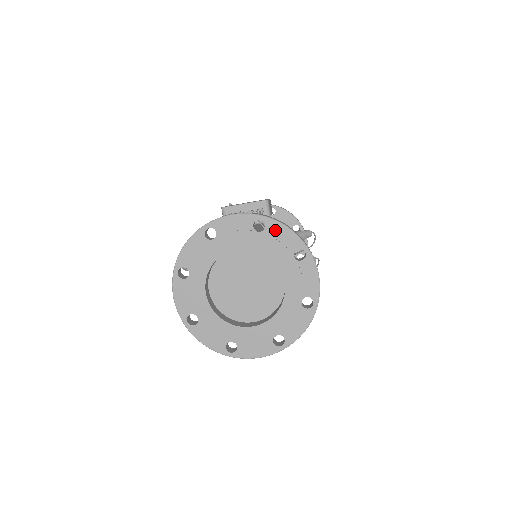
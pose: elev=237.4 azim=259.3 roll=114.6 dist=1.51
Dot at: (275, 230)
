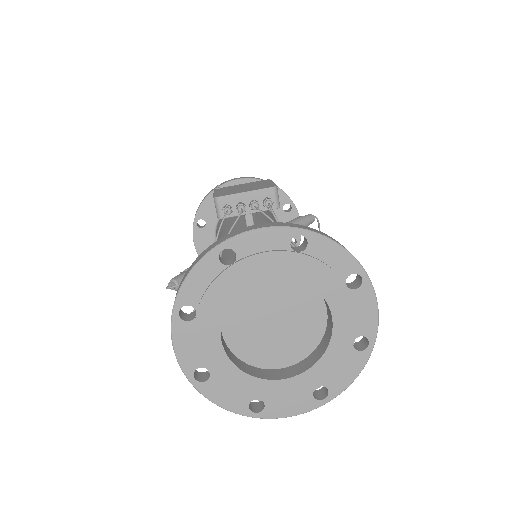
Dot at: (321, 249)
